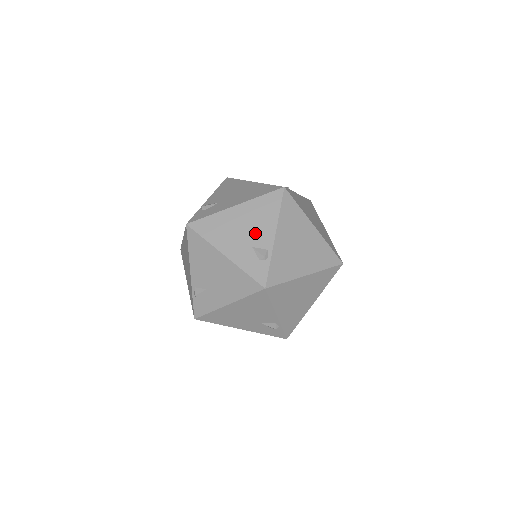
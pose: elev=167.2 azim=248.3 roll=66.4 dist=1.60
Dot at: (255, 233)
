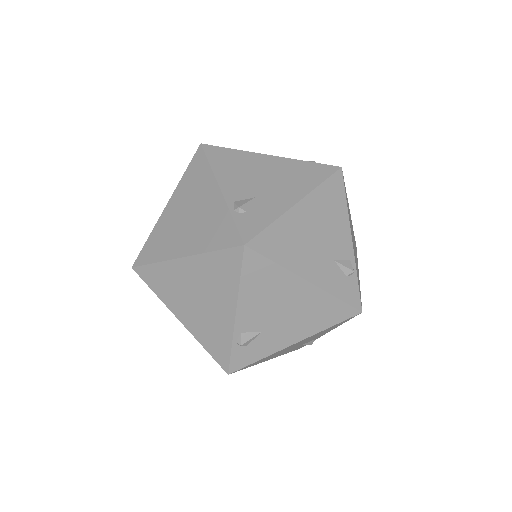
Dot at: occluded
